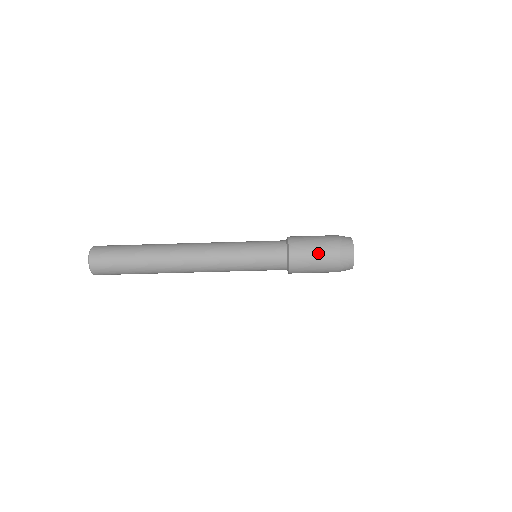
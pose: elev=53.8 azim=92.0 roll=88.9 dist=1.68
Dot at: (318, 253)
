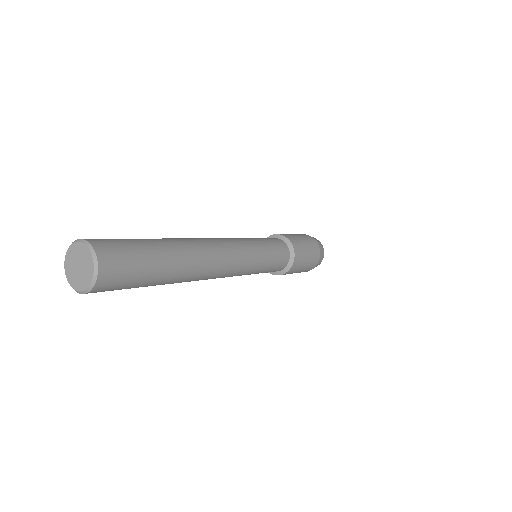
Dot at: (301, 271)
